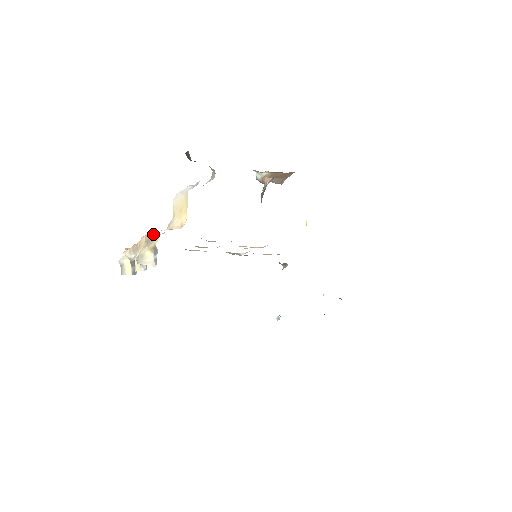
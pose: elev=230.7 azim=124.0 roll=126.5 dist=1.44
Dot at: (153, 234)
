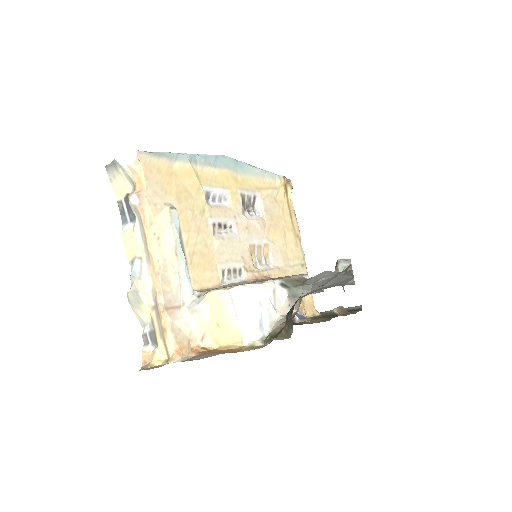
Dot at: (165, 343)
